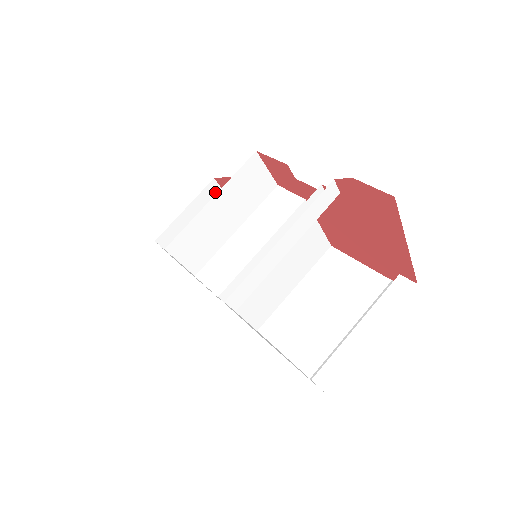
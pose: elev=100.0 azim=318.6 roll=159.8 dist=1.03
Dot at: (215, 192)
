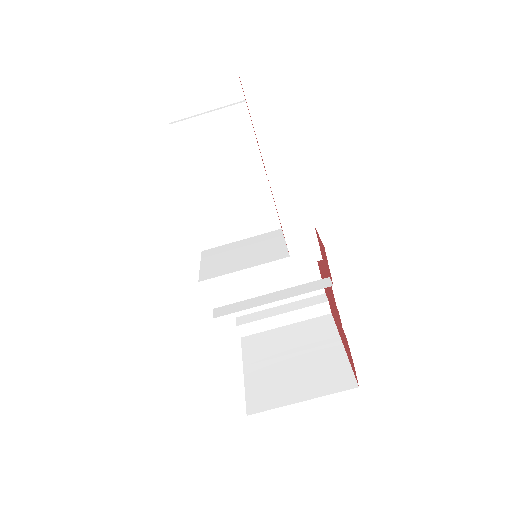
Dot at: occluded
